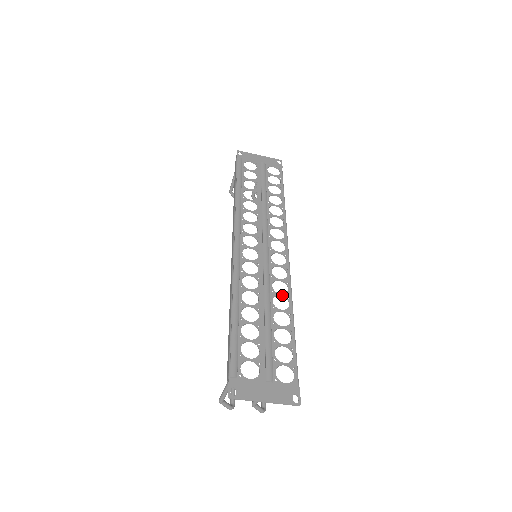
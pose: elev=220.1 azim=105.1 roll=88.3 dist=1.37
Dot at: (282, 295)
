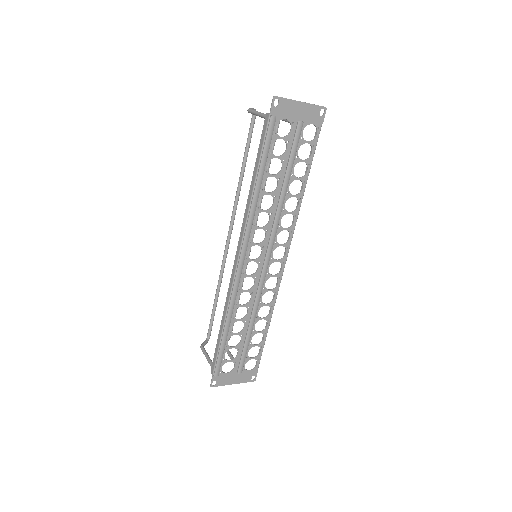
Dot at: (267, 305)
